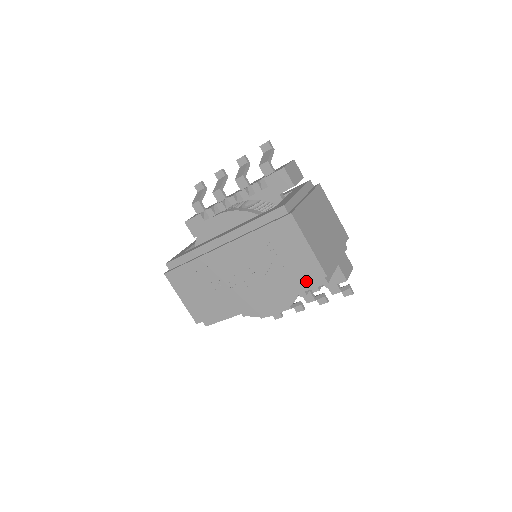
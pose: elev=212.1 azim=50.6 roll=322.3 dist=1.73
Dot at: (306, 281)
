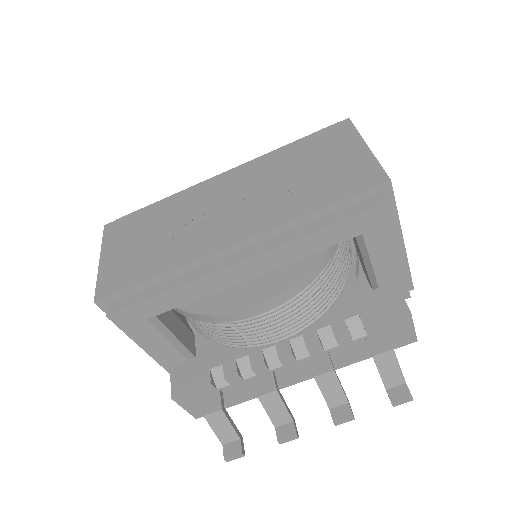
Dot at: (348, 194)
